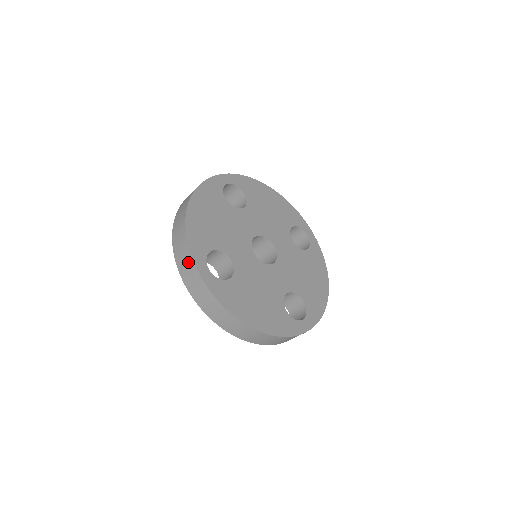
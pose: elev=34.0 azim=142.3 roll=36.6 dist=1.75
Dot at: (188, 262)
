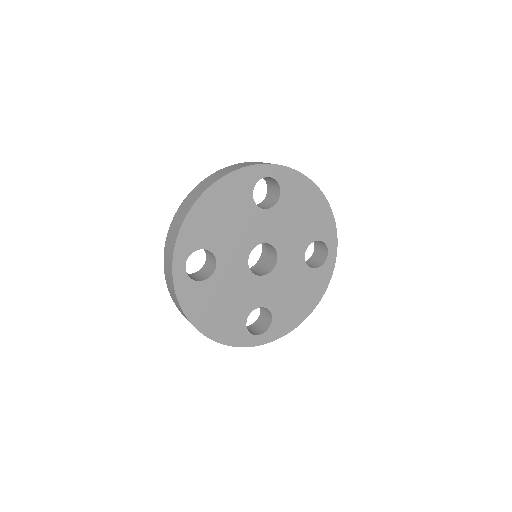
Dot at: (170, 251)
